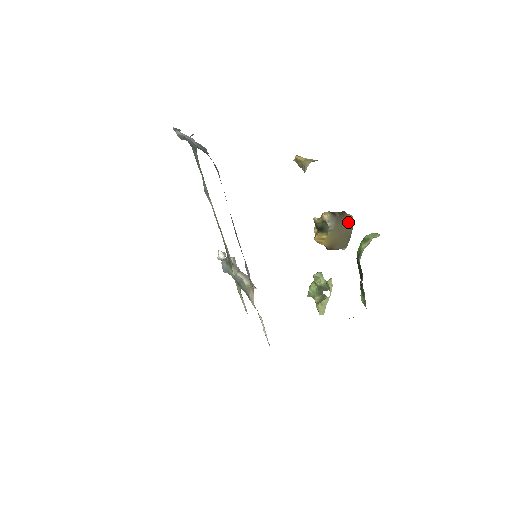
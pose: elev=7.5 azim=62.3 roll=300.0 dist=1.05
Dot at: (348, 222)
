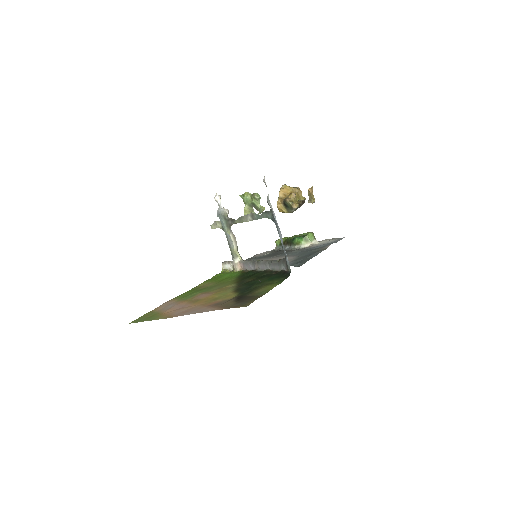
Dot at: occluded
